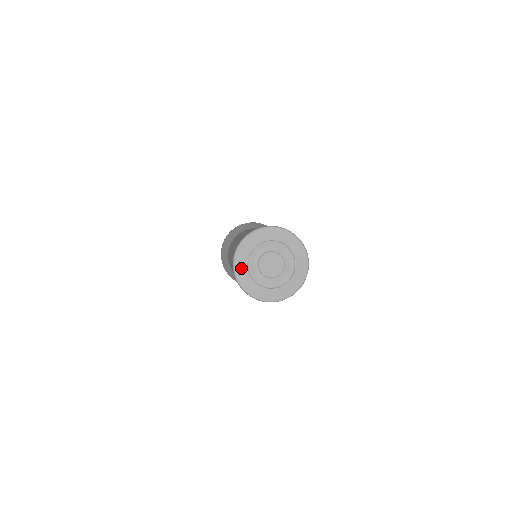
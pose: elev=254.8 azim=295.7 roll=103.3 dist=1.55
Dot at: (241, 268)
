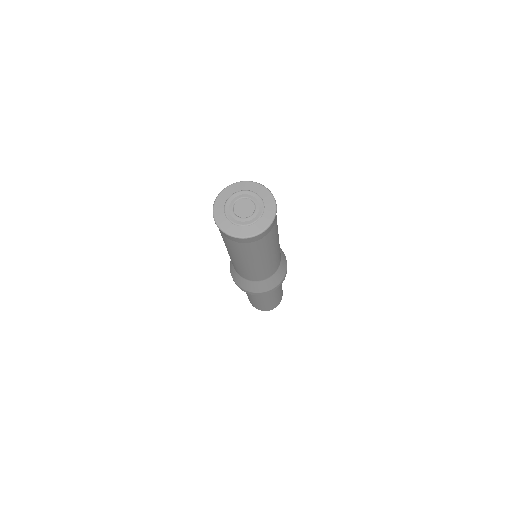
Dot at: (223, 223)
